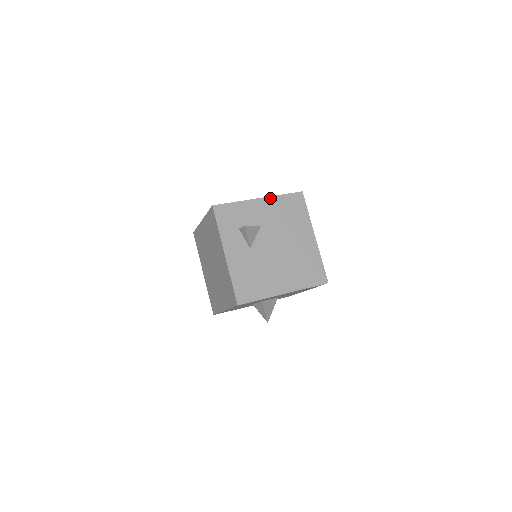
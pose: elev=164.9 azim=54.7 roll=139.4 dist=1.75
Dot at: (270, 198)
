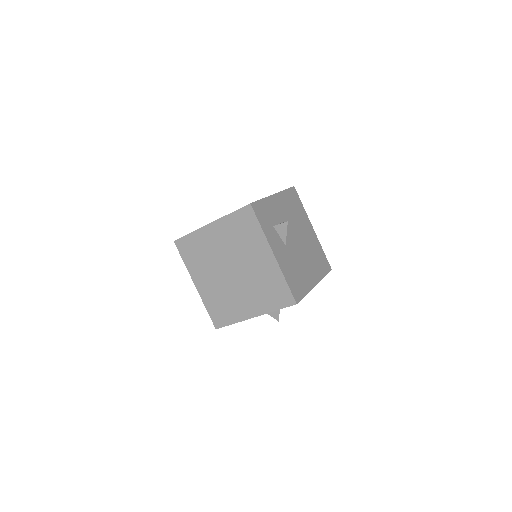
Dot at: (280, 193)
